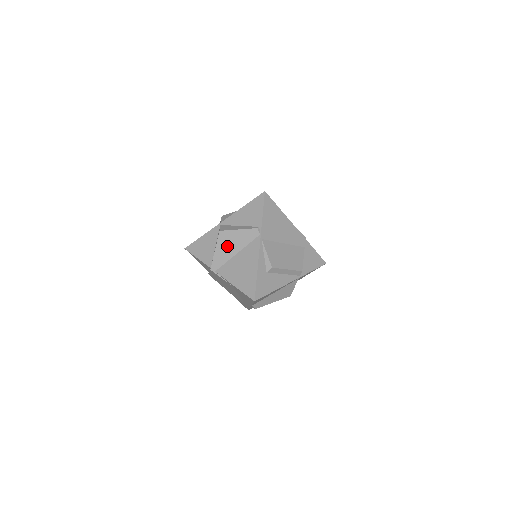
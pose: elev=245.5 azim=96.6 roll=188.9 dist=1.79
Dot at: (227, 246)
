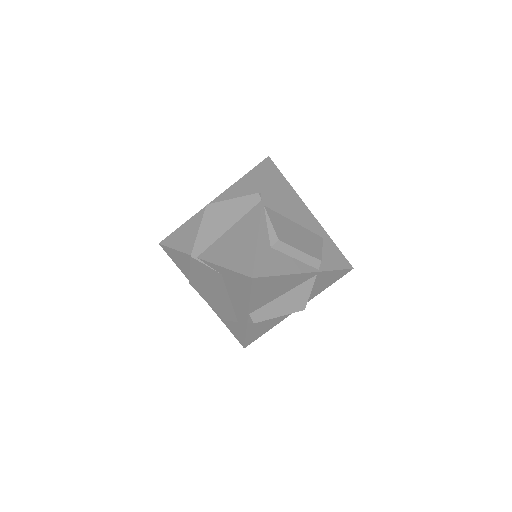
Dot at: (216, 222)
